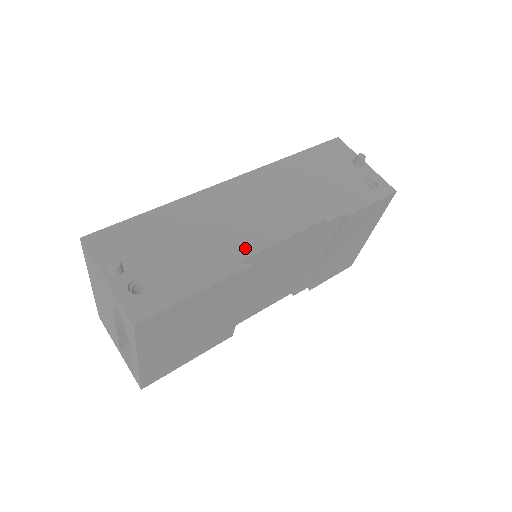
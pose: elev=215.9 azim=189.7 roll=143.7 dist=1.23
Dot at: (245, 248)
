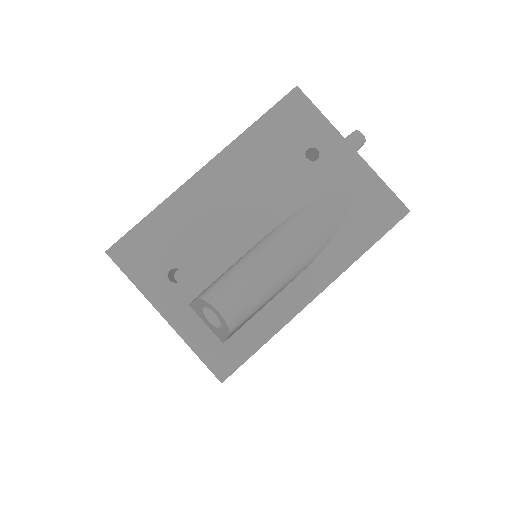
Dot at: occluded
